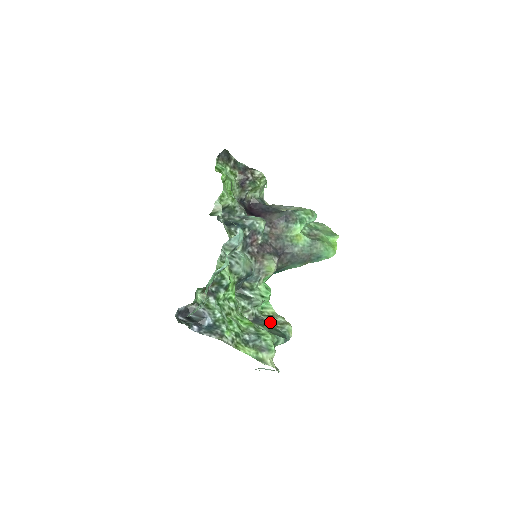
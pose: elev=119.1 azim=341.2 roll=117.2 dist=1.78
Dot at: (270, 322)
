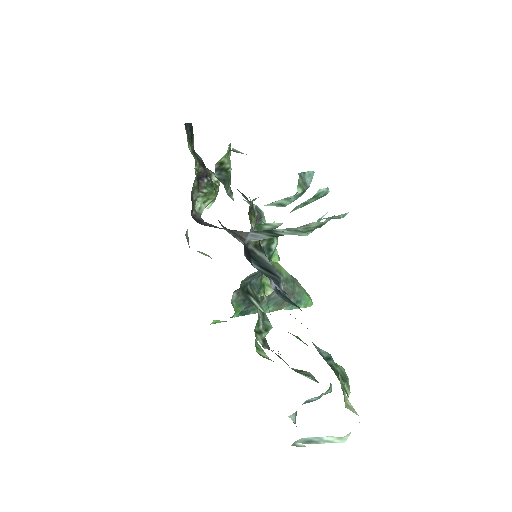
Dot at: (286, 363)
